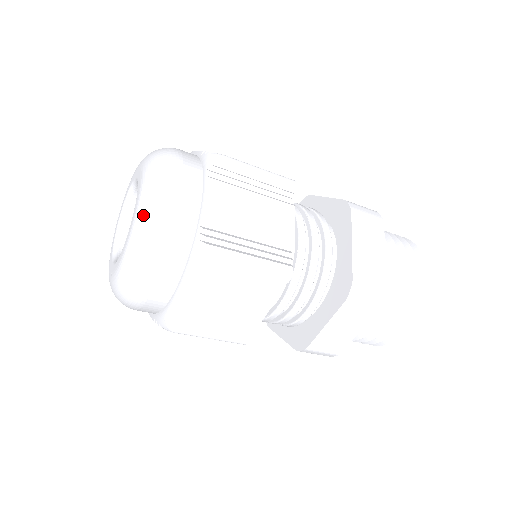
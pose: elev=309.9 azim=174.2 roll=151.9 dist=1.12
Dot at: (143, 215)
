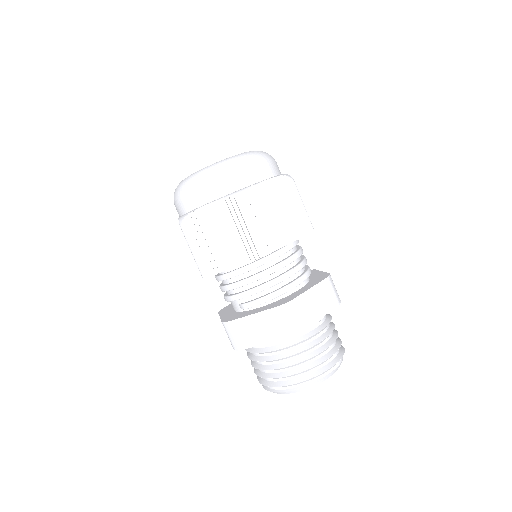
Dot at: occluded
